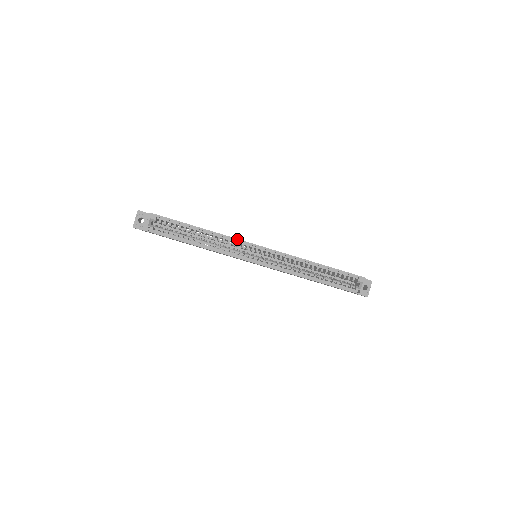
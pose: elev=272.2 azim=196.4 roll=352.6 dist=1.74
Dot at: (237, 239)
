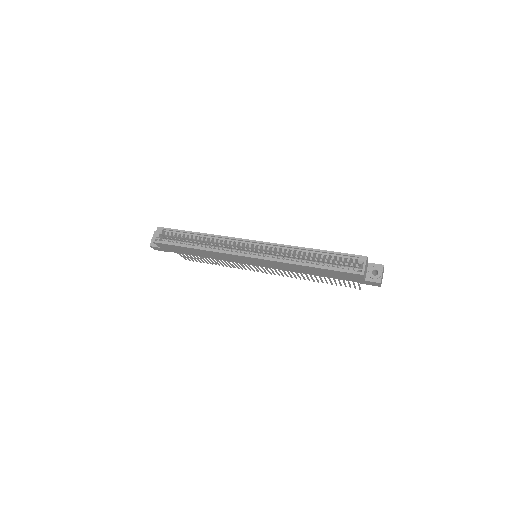
Dot at: (230, 237)
